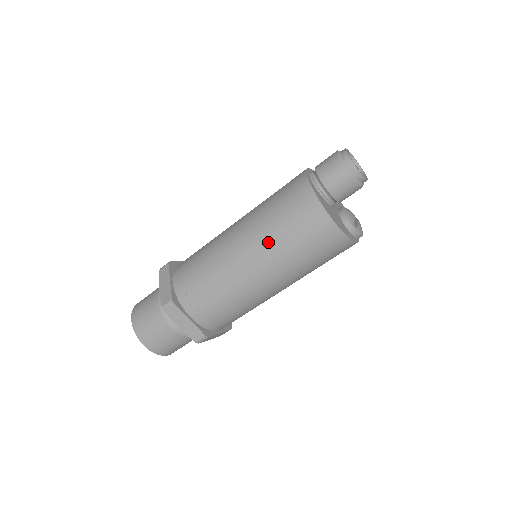
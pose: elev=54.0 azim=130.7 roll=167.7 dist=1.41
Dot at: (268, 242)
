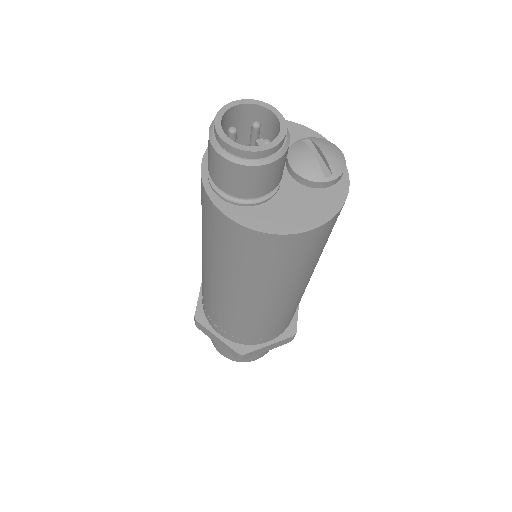
Dot at: (262, 285)
